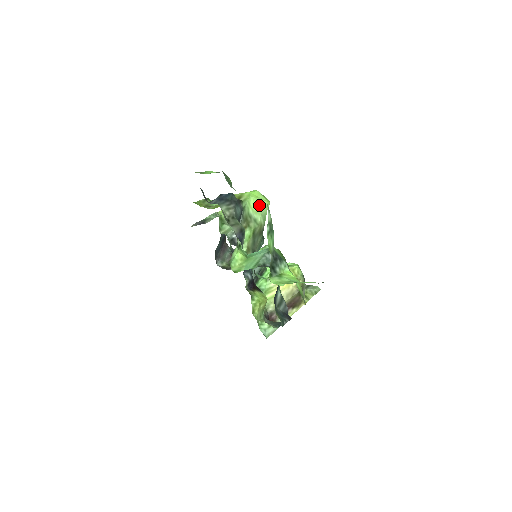
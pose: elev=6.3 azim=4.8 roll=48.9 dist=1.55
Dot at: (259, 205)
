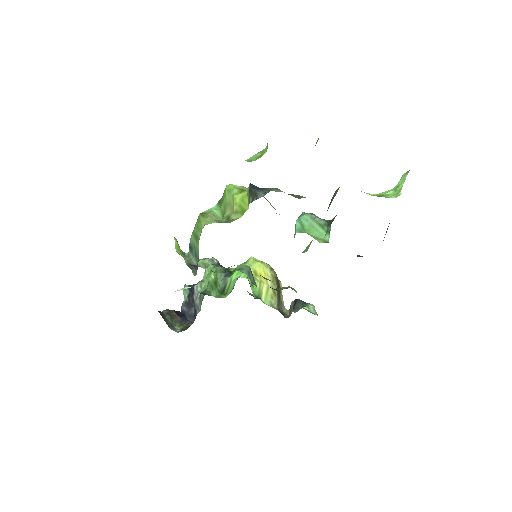
Dot at: occluded
